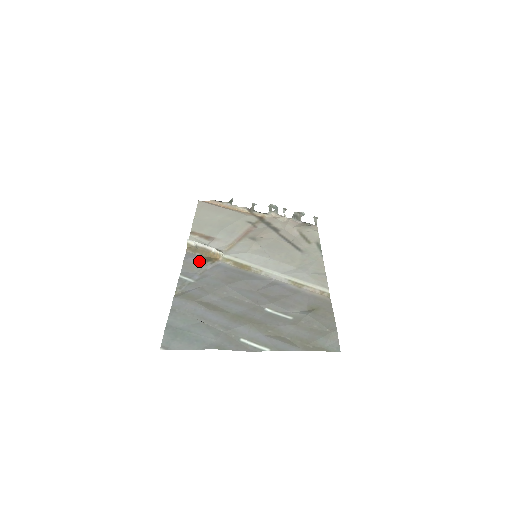
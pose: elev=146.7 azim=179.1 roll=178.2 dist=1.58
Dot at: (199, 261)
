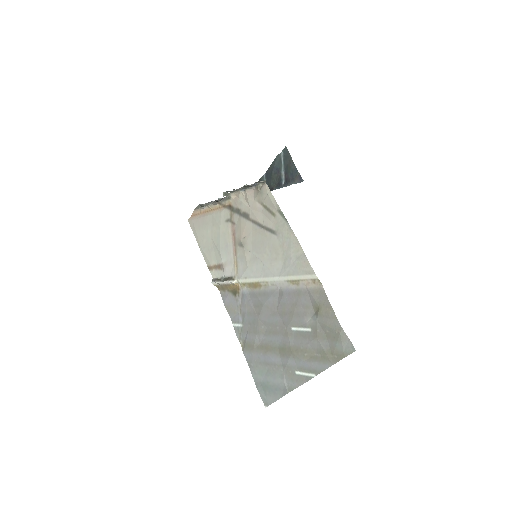
Dot at: (232, 299)
